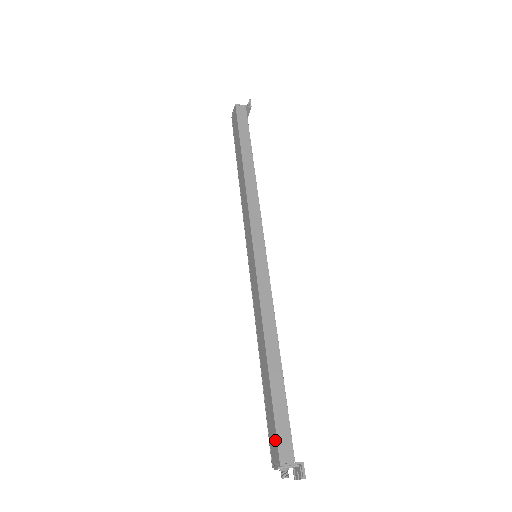
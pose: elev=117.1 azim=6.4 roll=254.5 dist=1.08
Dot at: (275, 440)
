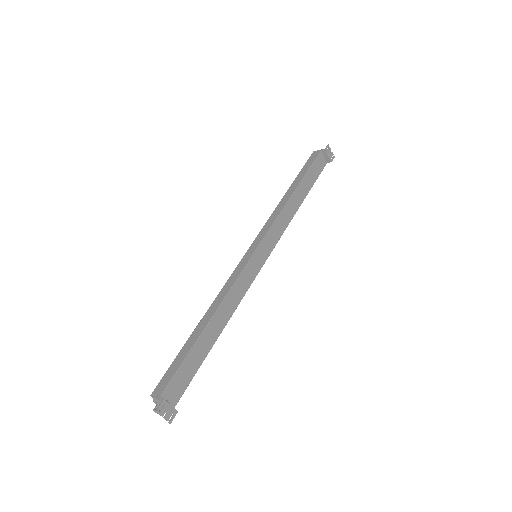
Dot at: (165, 380)
